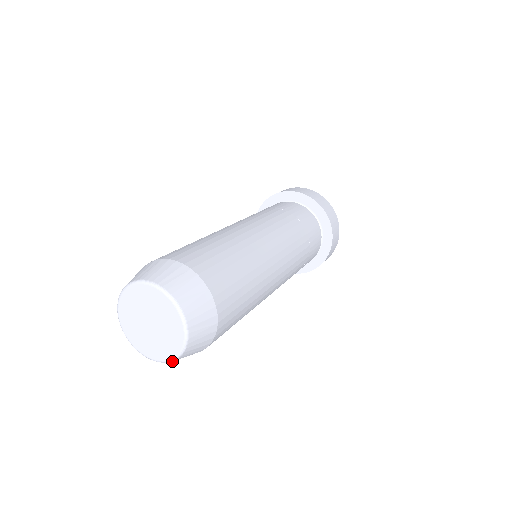
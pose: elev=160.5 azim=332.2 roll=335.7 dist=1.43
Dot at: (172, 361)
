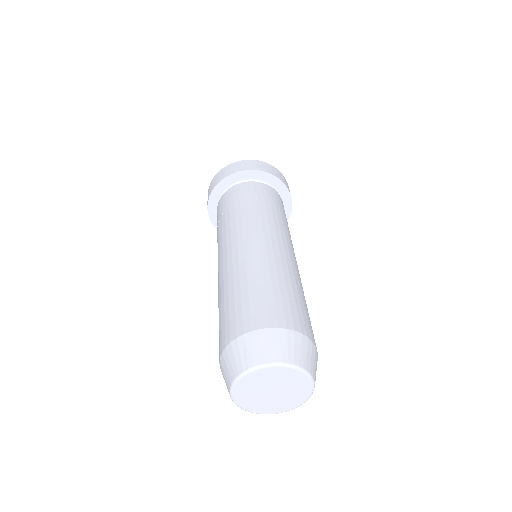
Dot at: occluded
